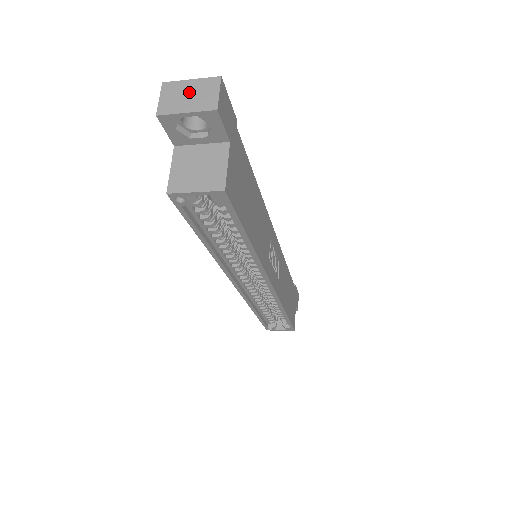
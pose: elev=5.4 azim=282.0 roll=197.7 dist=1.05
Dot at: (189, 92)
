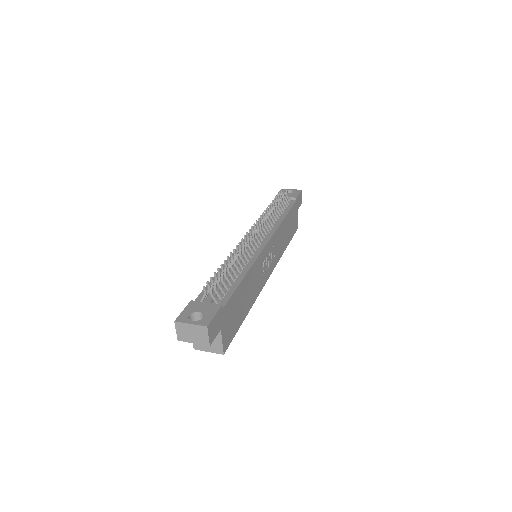
Dot at: (192, 332)
